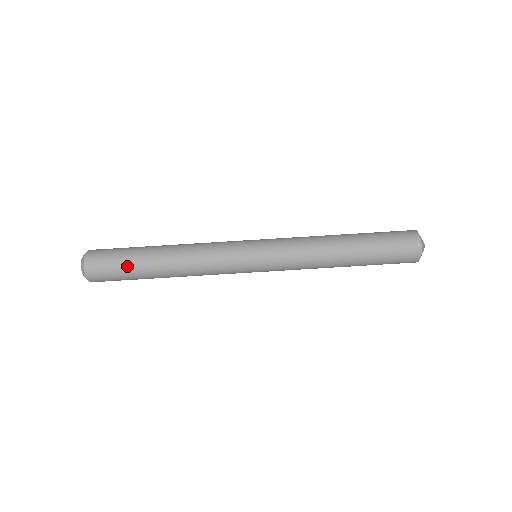
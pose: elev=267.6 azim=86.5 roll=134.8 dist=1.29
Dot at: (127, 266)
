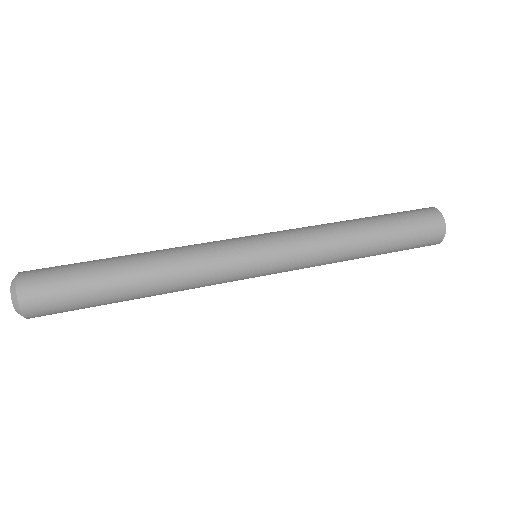
Dot at: (84, 262)
